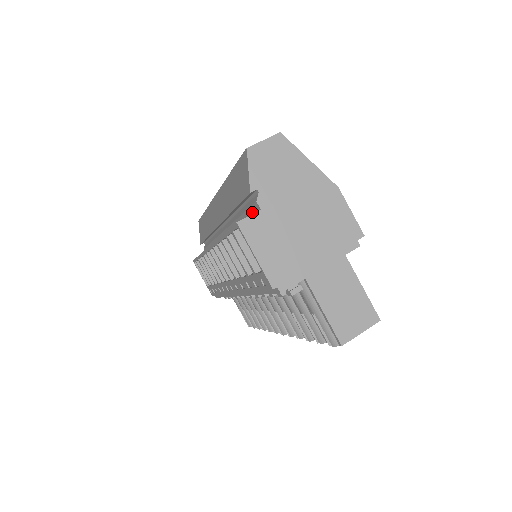
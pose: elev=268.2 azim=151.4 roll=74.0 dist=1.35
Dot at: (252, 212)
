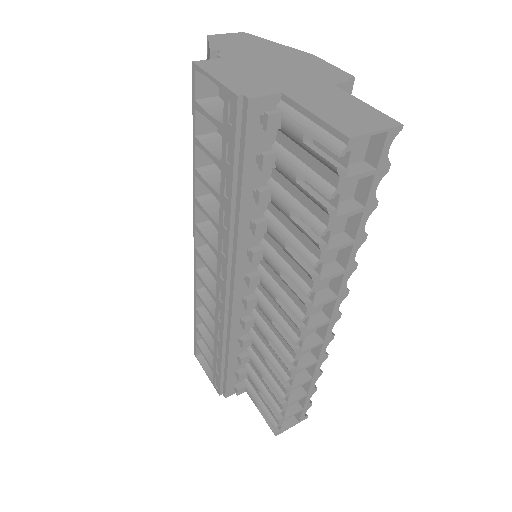
Dot at: occluded
